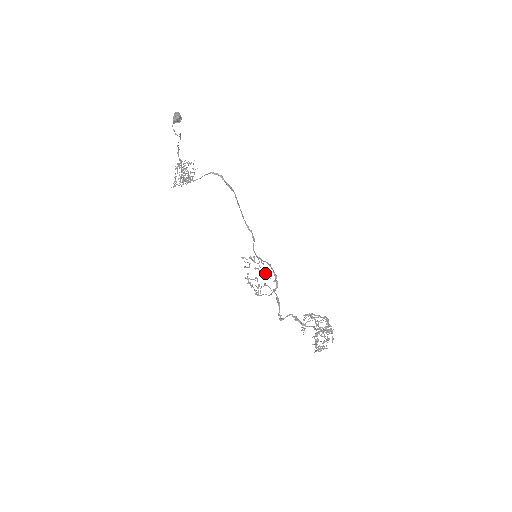
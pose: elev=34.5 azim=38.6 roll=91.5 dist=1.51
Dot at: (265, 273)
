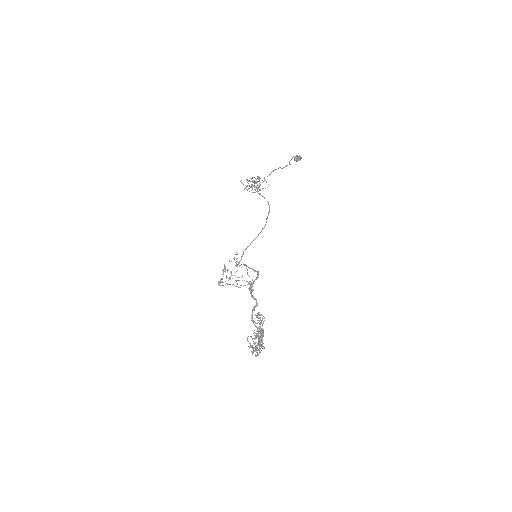
Dot at: occluded
